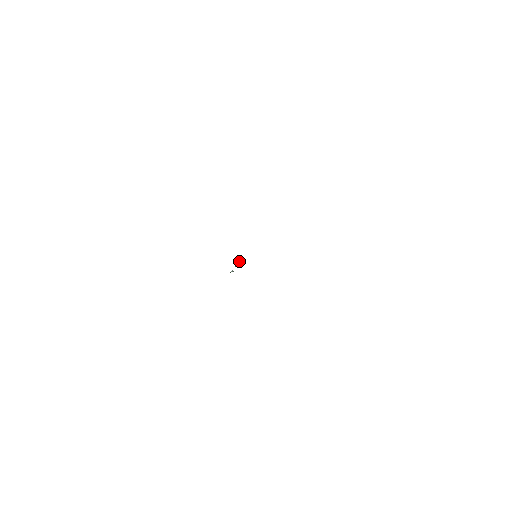
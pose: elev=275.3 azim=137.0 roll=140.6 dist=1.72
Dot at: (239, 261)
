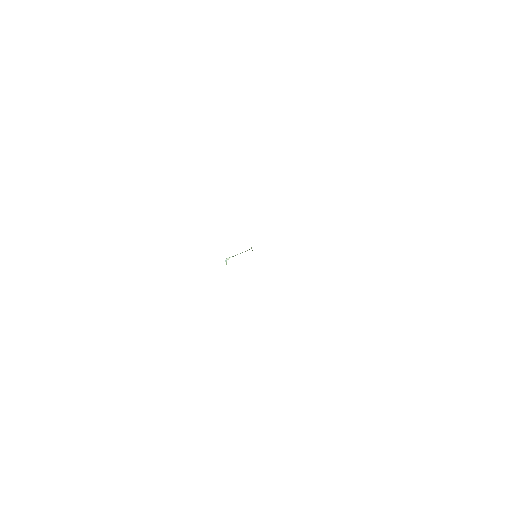
Dot at: (242, 252)
